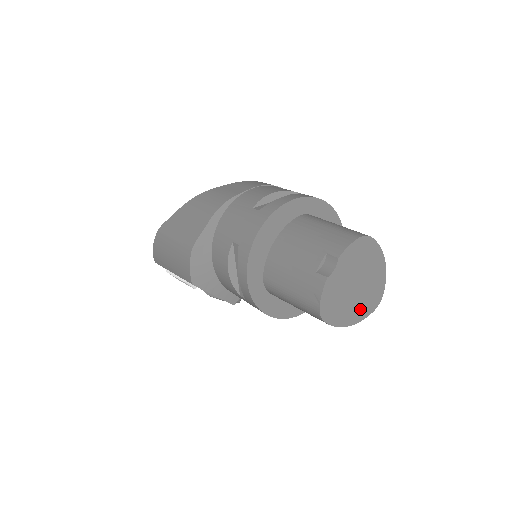
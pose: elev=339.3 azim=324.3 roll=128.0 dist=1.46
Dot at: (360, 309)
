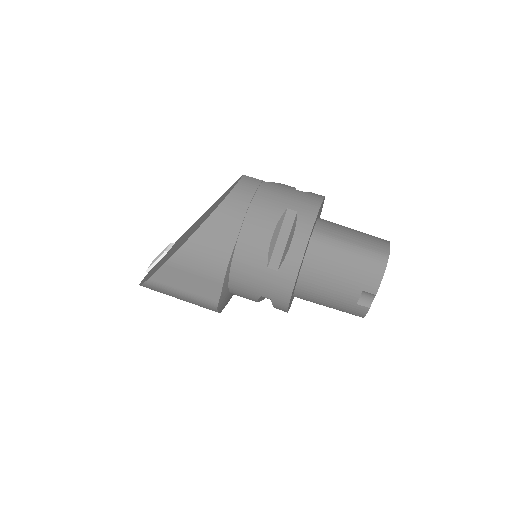
Dot at: occluded
